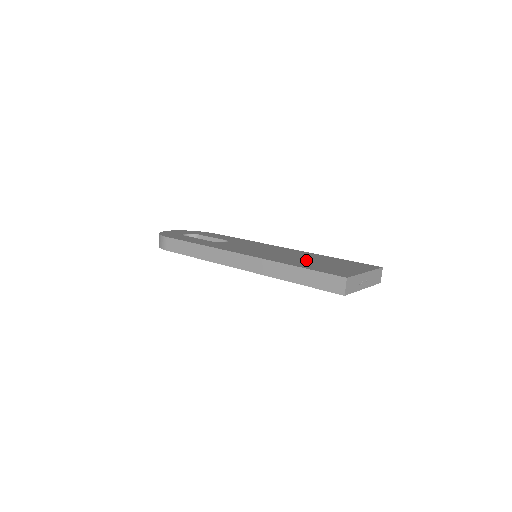
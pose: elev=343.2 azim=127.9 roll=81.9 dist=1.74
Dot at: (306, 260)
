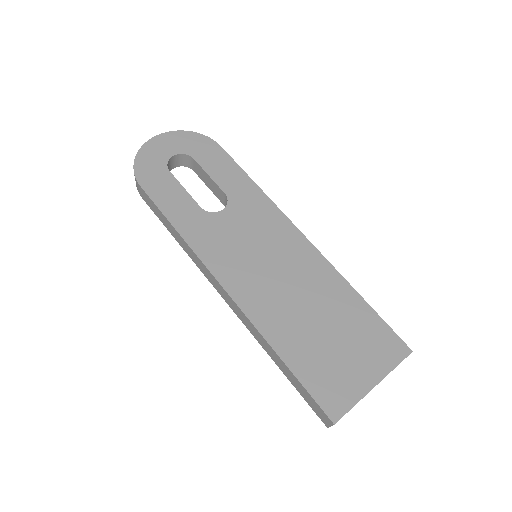
Dot at: (310, 321)
